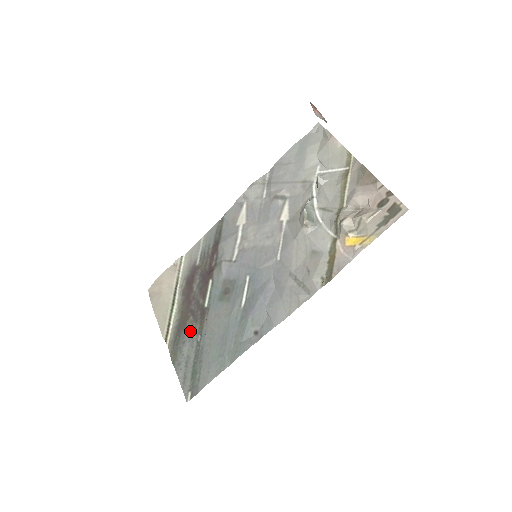
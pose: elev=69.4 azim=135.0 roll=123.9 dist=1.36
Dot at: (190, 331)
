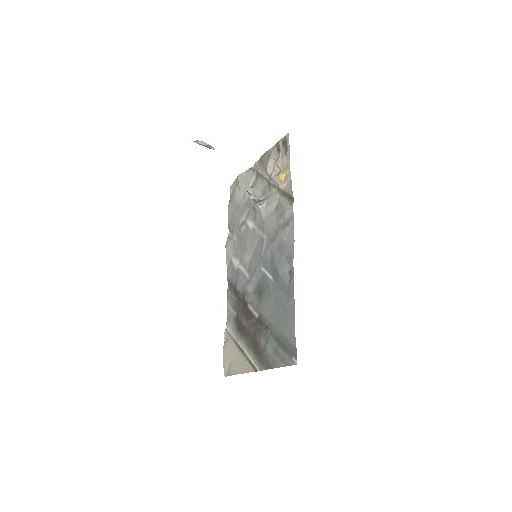
Dot at: (262, 340)
